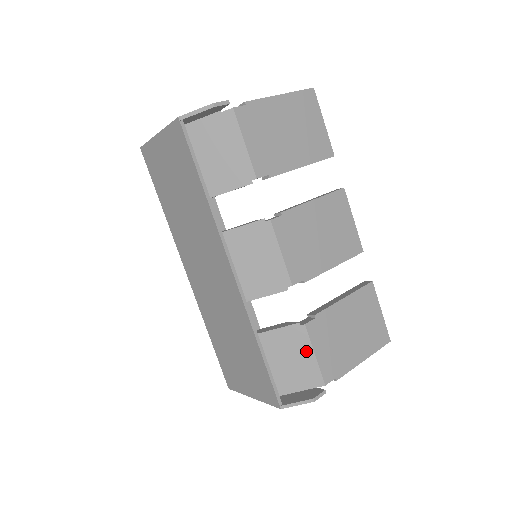
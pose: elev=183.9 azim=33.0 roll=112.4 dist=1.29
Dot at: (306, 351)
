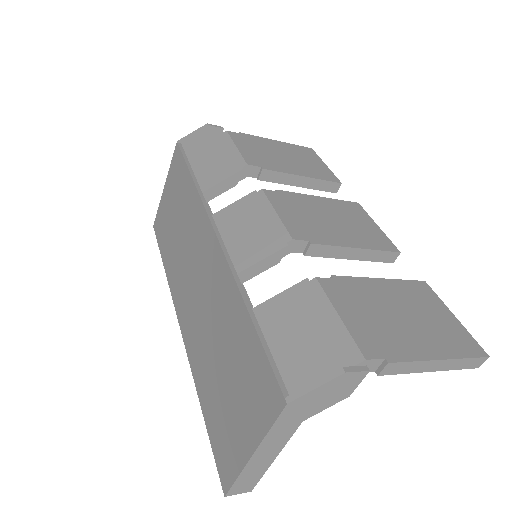
Dot at: (323, 313)
